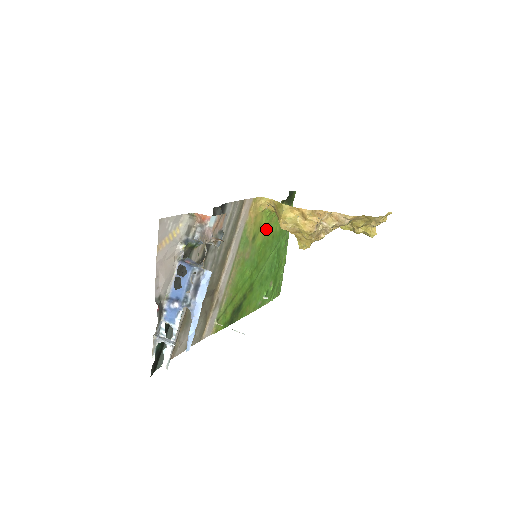
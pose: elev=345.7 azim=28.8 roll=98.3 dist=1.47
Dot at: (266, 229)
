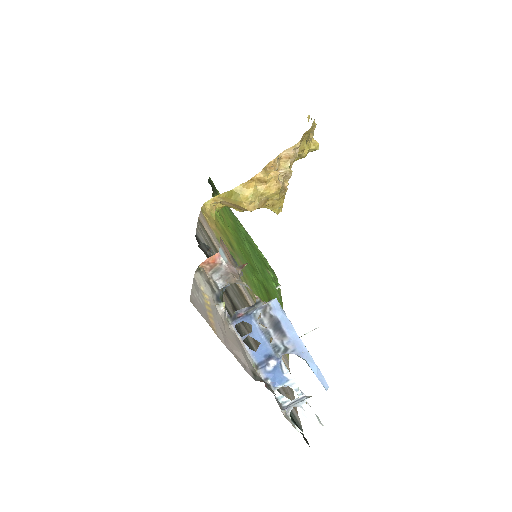
Dot at: (228, 230)
